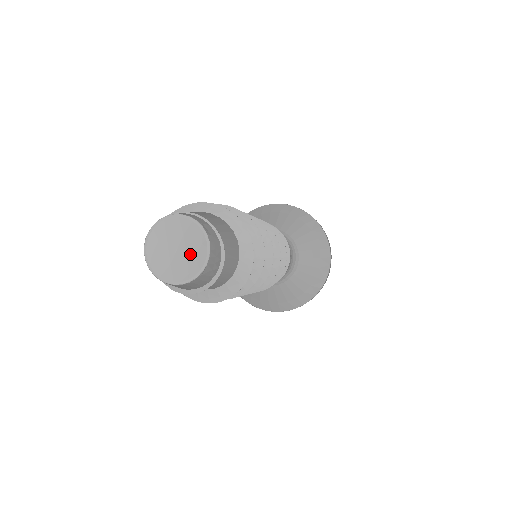
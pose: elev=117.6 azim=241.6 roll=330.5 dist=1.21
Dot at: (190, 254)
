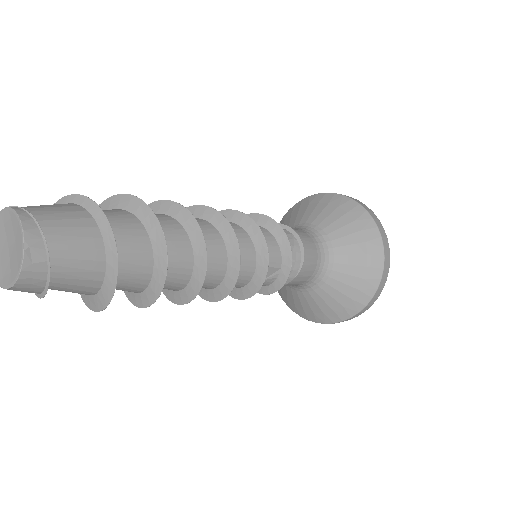
Dot at: (11, 263)
